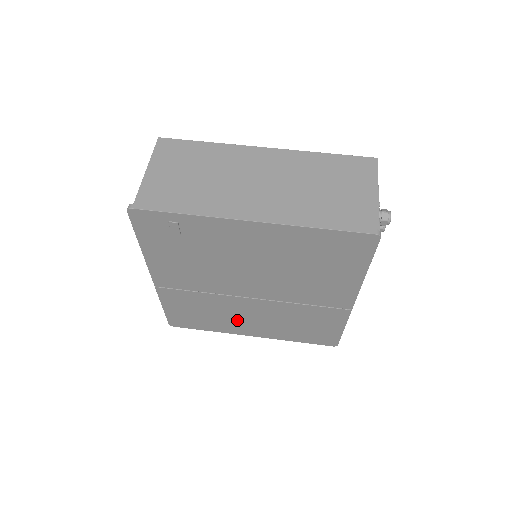
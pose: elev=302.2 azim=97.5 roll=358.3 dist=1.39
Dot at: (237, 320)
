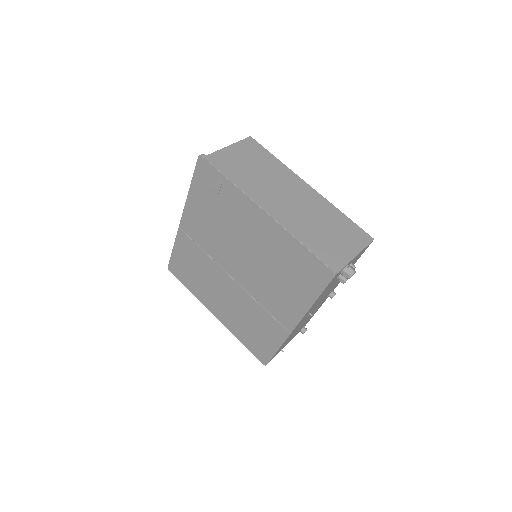
Dot at: (213, 293)
